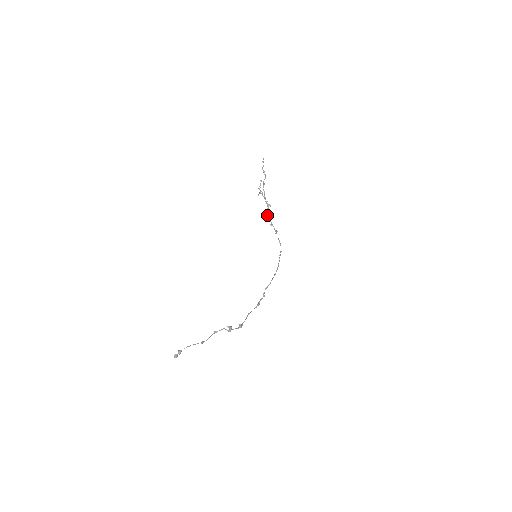
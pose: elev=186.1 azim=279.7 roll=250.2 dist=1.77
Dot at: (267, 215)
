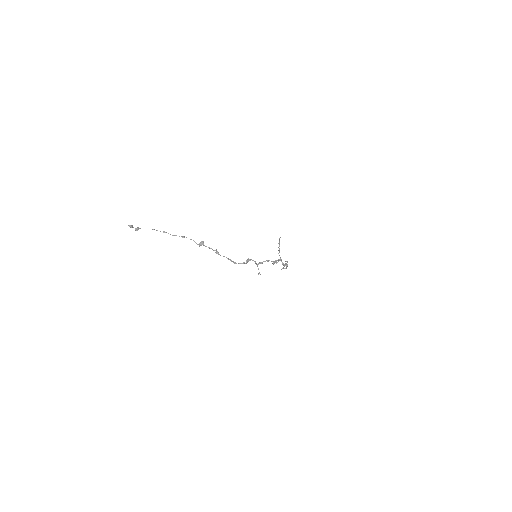
Dot at: occluded
